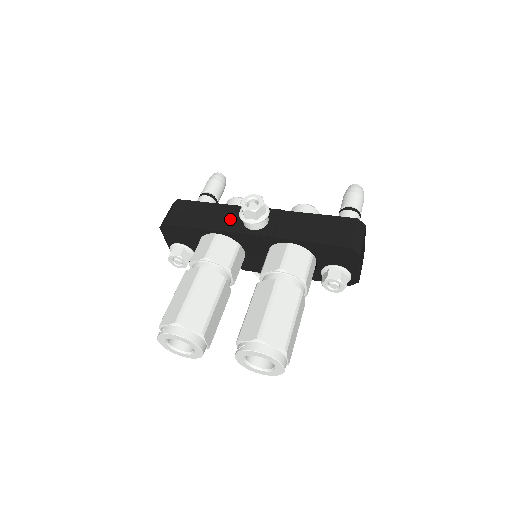
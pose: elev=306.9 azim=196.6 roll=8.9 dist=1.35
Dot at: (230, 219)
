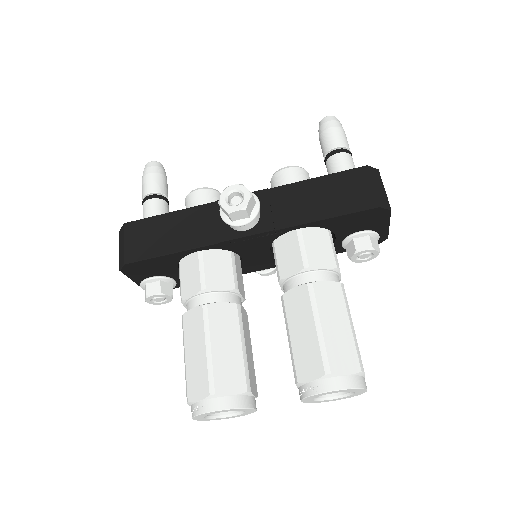
Dot at: (208, 226)
